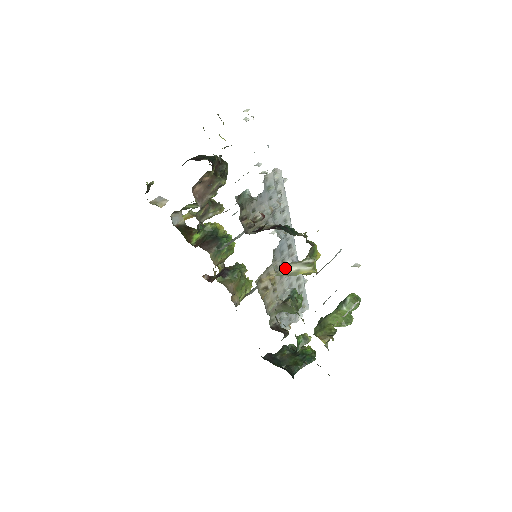
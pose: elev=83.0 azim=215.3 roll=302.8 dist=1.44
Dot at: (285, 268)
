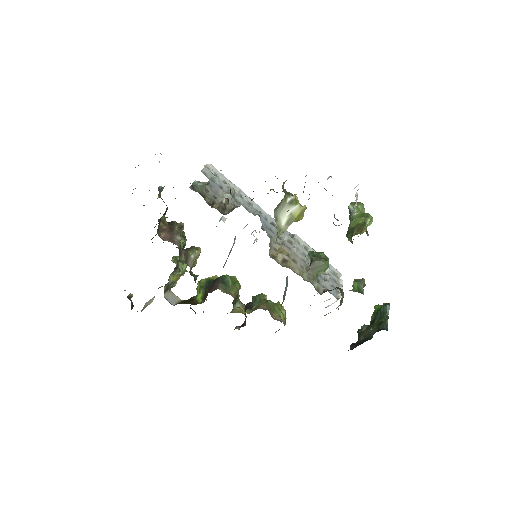
Dot at: (279, 220)
